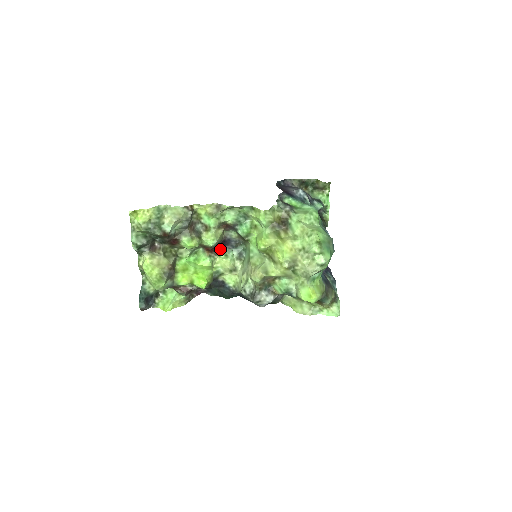
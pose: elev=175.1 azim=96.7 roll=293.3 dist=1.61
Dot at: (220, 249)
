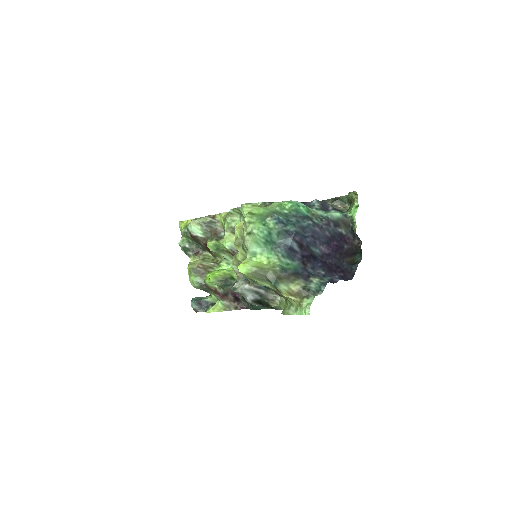
Dot at: occluded
